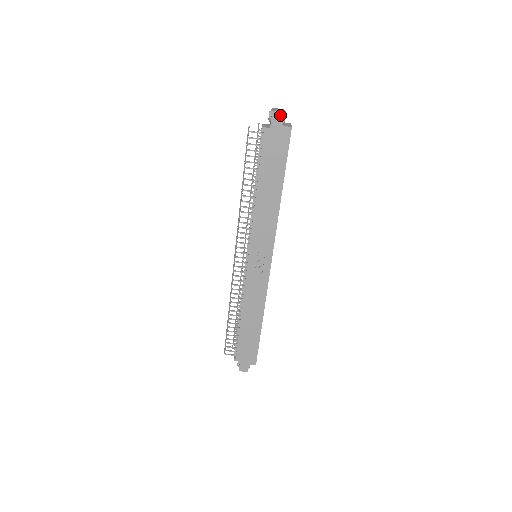
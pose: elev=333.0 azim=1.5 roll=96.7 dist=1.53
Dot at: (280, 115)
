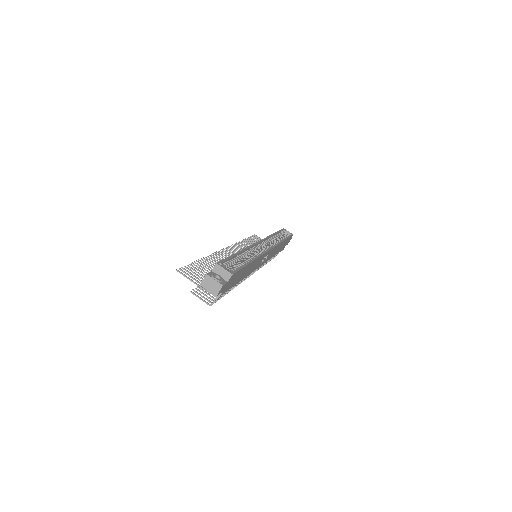
Dot at: (222, 289)
